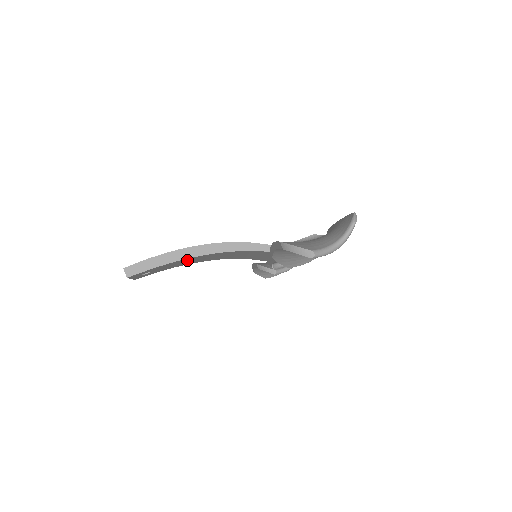
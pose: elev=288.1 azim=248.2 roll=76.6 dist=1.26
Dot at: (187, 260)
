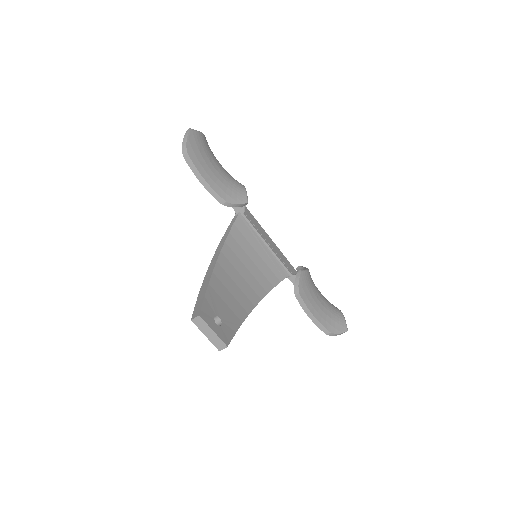
Dot at: (222, 286)
